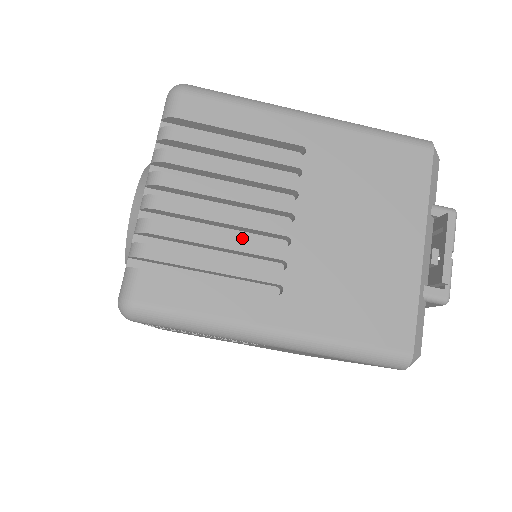
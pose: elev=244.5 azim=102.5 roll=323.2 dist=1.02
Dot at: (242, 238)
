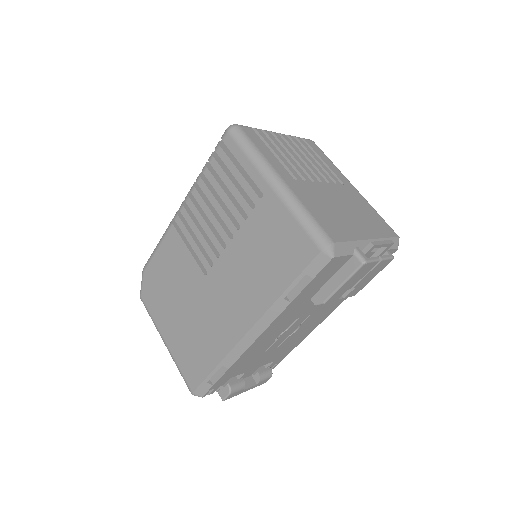
Dot at: (296, 163)
